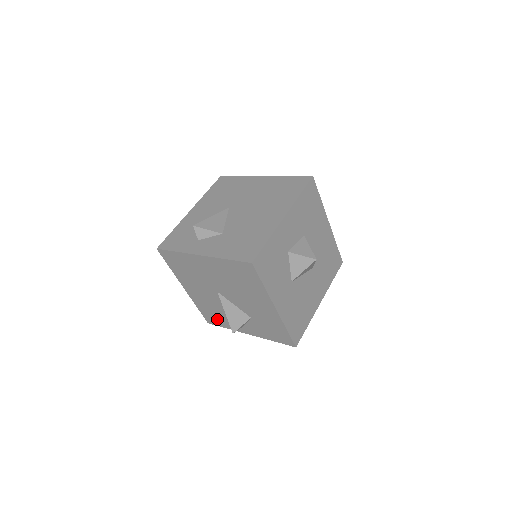
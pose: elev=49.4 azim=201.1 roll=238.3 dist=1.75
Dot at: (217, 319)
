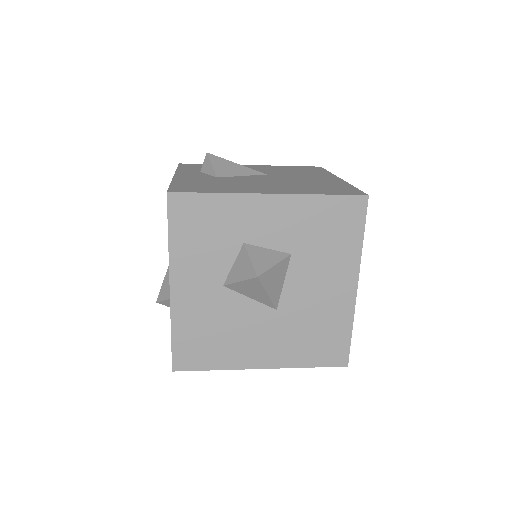
Dot at: occluded
